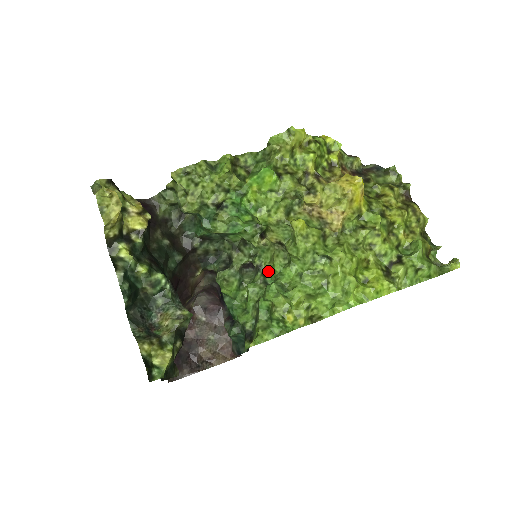
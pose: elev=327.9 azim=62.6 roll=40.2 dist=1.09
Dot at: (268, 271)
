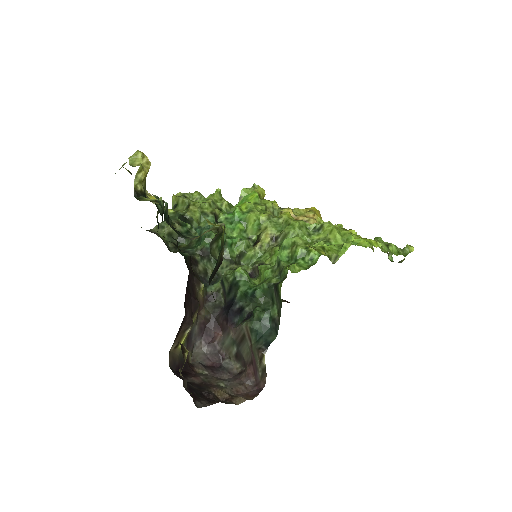
Dot at: (271, 262)
